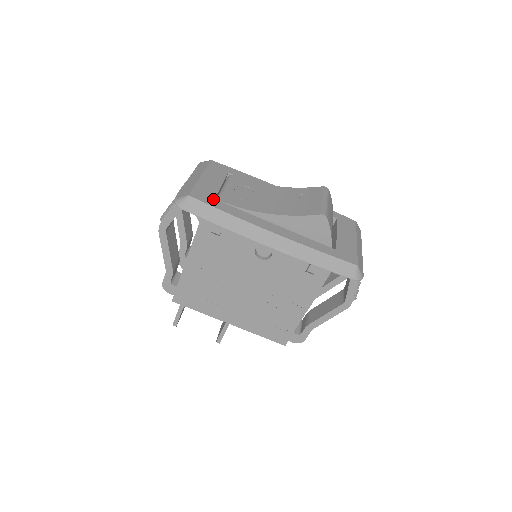
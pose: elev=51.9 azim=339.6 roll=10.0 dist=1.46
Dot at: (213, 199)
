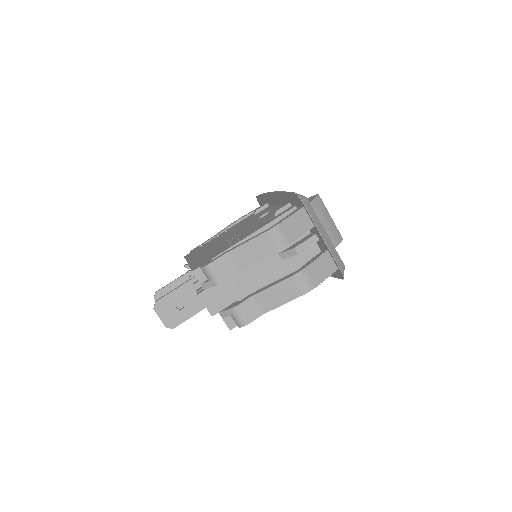
Dot at: occluded
